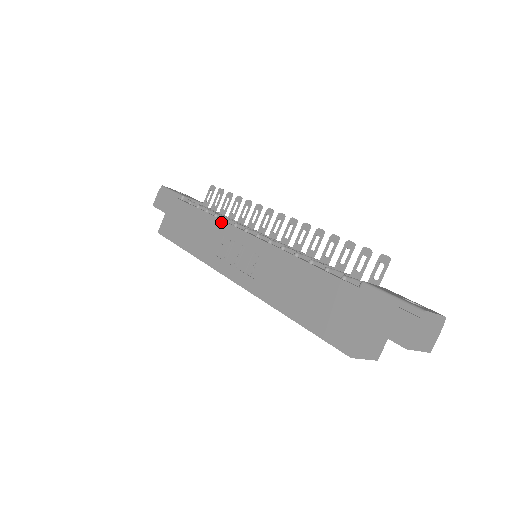
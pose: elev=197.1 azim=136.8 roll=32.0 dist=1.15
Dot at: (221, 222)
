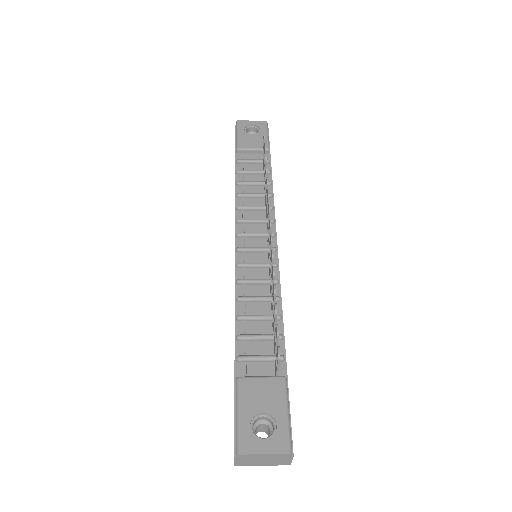
Dot at: (235, 210)
